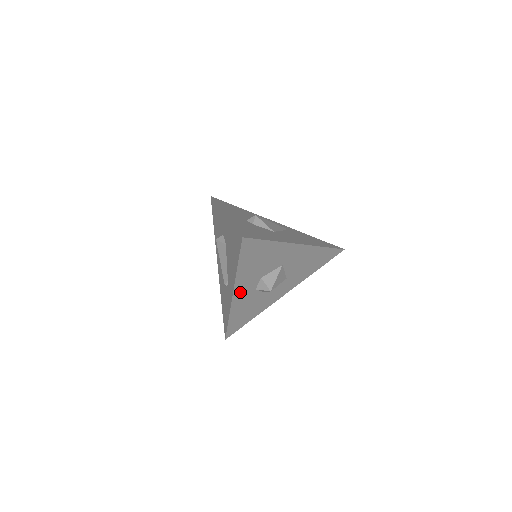
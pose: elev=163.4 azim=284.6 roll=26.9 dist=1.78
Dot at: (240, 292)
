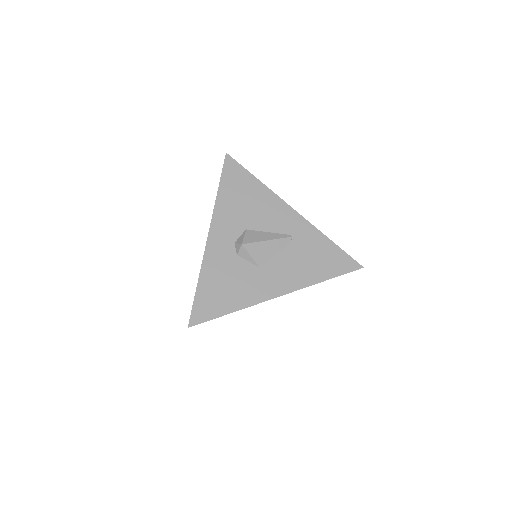
Dot at: occluded
